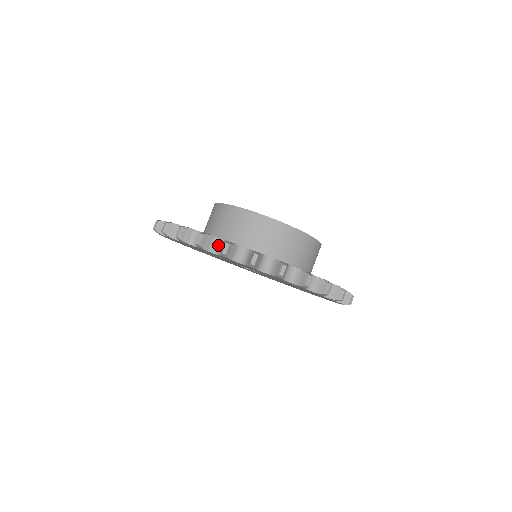
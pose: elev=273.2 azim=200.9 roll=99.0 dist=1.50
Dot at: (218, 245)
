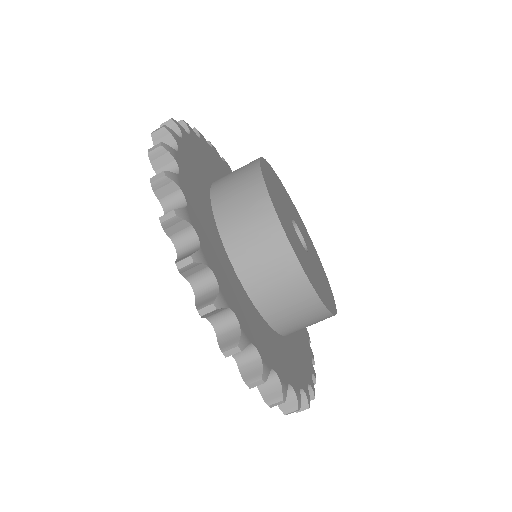
Dot at: occluded
